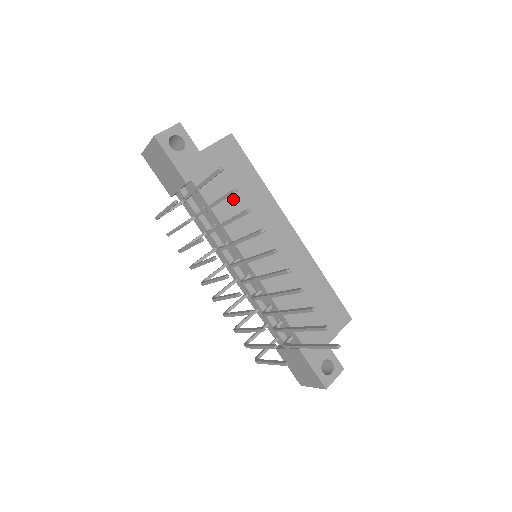
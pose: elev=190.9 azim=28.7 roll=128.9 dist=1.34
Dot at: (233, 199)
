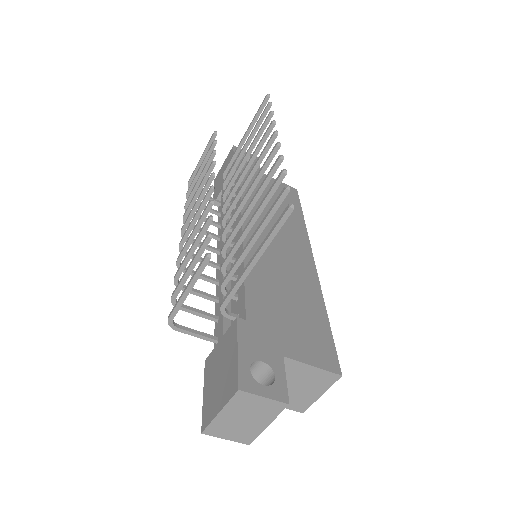
Dot at: occluded
